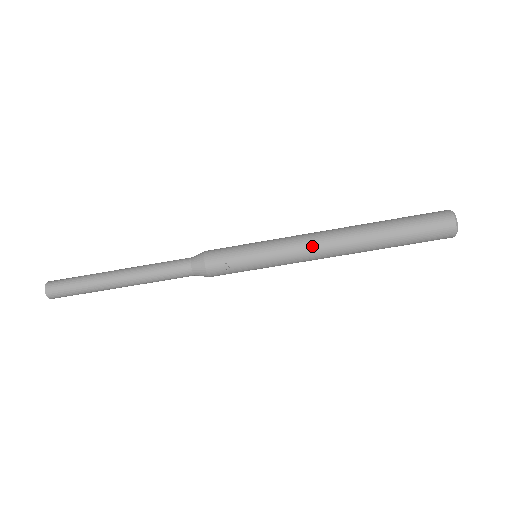
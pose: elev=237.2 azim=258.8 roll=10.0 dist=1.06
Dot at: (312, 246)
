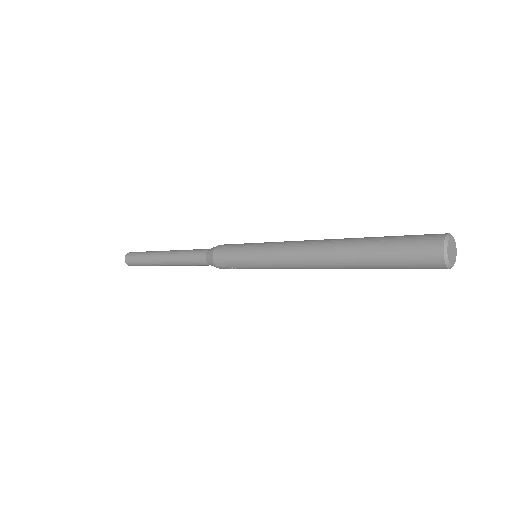
Dot at: (295, 264)
